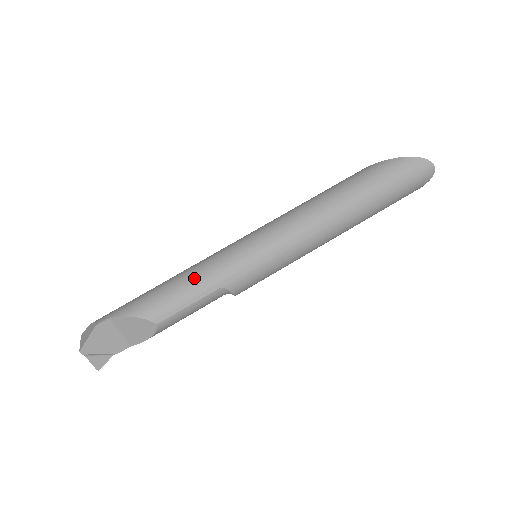
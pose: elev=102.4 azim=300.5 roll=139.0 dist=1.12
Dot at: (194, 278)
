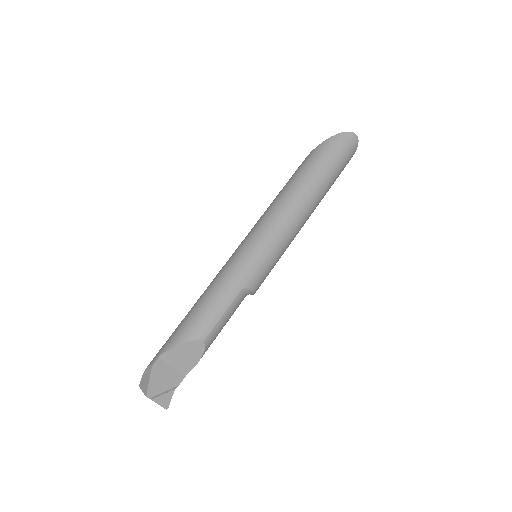
Dot at: (217, 291)
